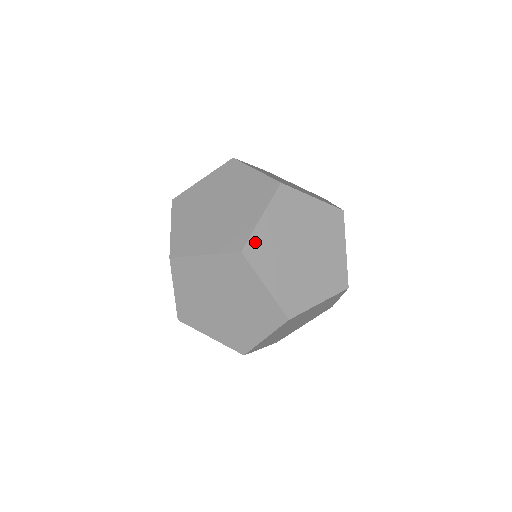
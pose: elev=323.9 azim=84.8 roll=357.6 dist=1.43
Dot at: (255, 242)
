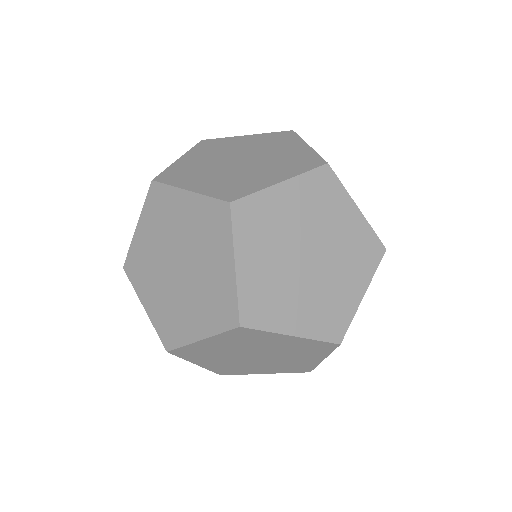
Dot at: (255, 204)
